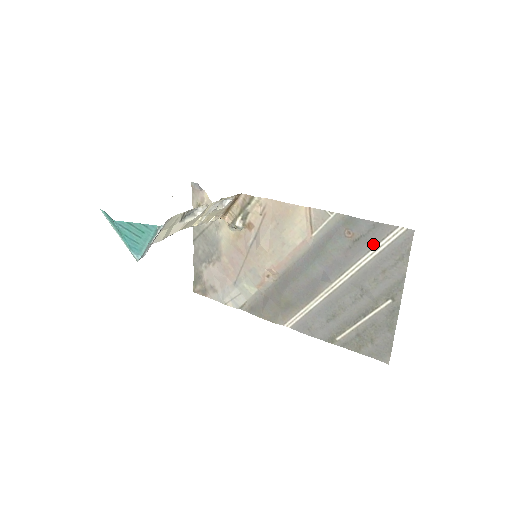
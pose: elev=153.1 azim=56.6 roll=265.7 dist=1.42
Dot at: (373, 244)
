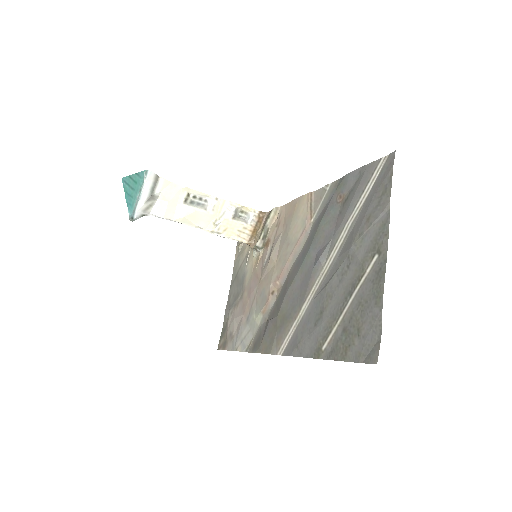
Dot at: (359, 194)
